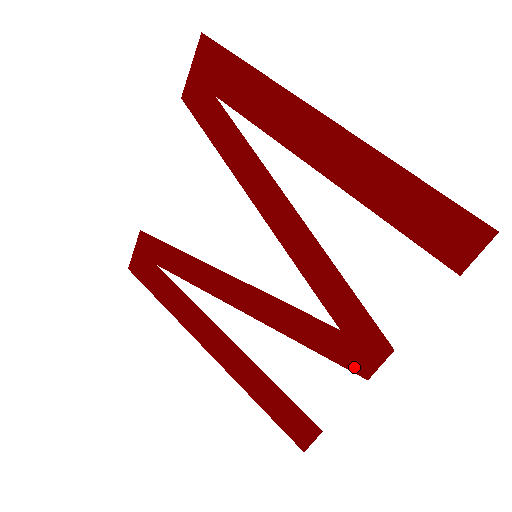
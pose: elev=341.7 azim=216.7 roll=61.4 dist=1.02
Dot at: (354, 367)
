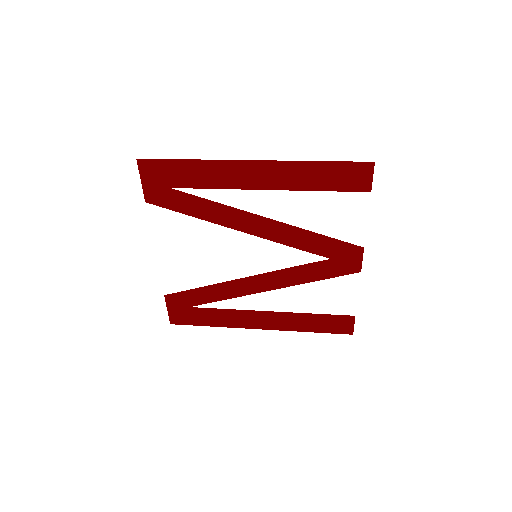
Dot at: (350, 271)
